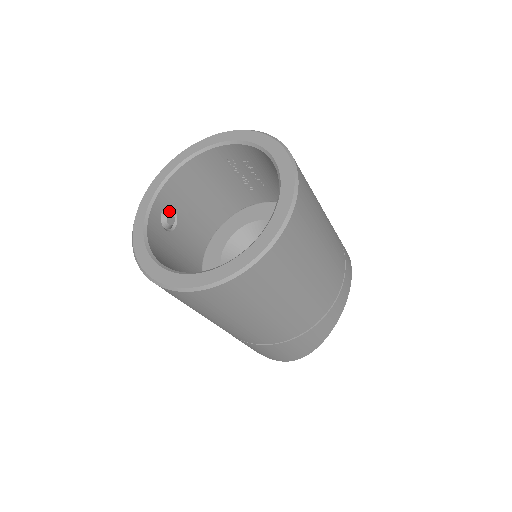
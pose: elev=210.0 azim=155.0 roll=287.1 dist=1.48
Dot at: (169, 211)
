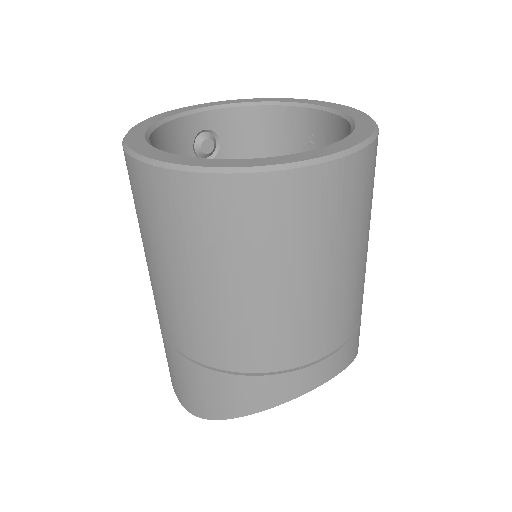
Dot at: (213, 138)
